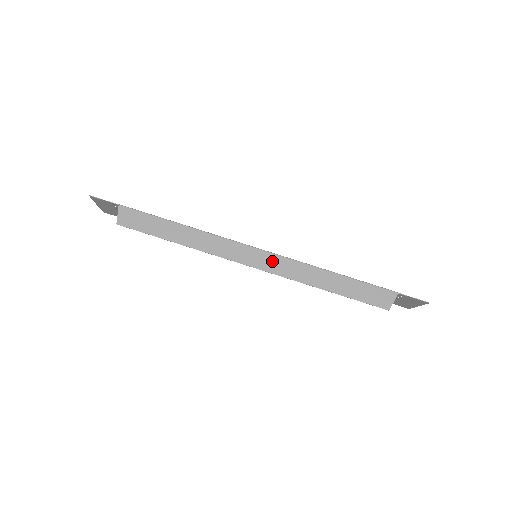
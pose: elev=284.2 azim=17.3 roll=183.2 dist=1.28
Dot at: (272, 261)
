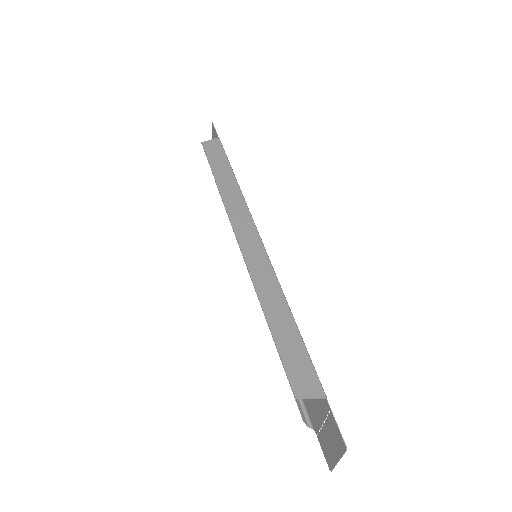
Dot at: (257, 254)
